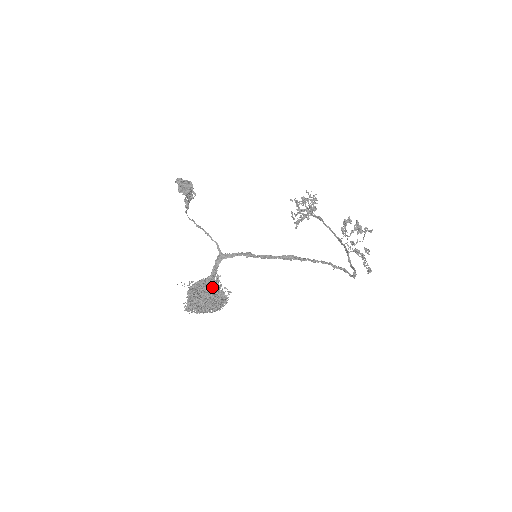
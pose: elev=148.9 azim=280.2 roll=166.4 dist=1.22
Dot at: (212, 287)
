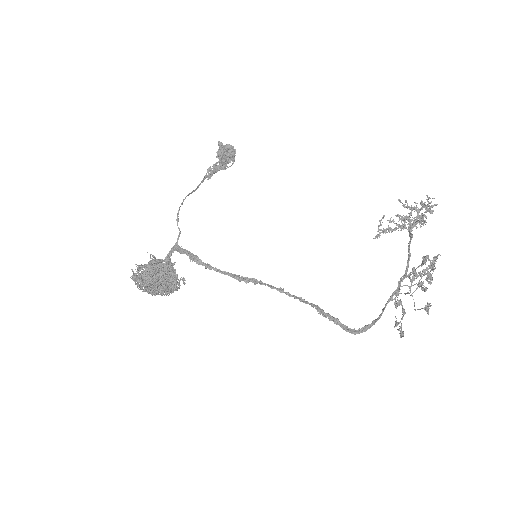
Dot at: (164, 271)
